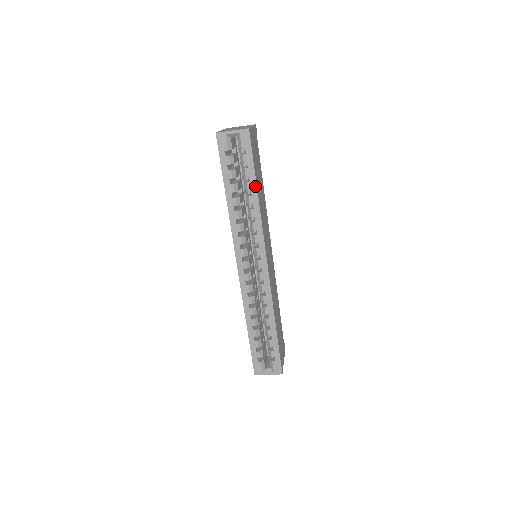
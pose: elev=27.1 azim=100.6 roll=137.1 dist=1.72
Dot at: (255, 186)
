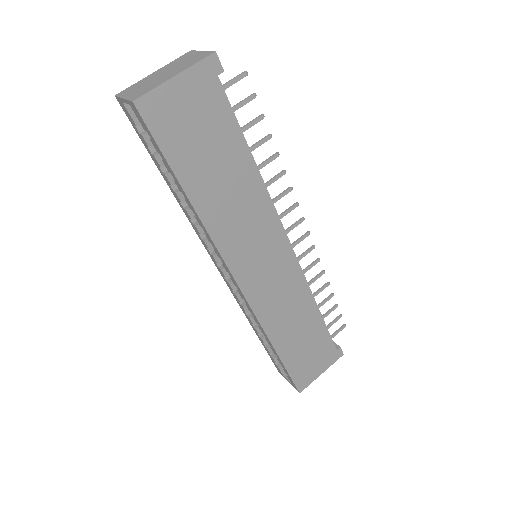
Dot at: (182, 189)
